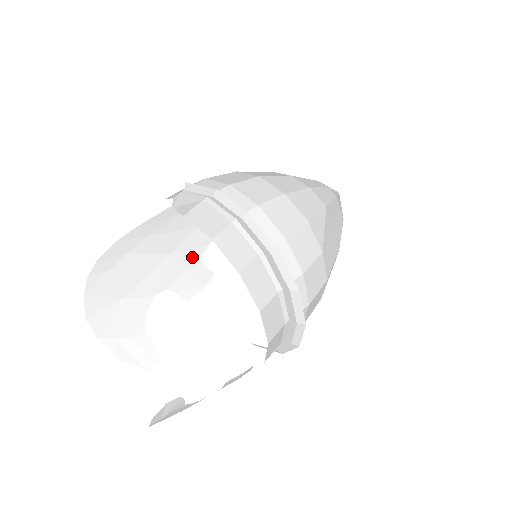
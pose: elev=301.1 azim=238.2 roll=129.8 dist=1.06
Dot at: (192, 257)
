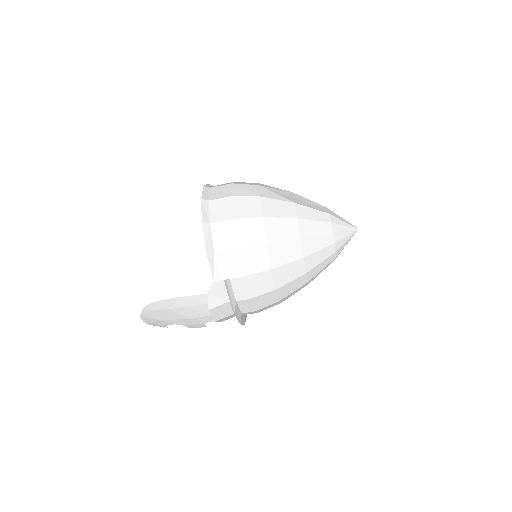
Dot at: (201, 322)
